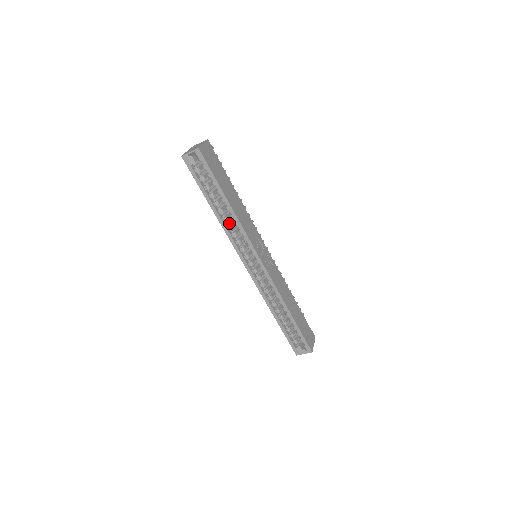
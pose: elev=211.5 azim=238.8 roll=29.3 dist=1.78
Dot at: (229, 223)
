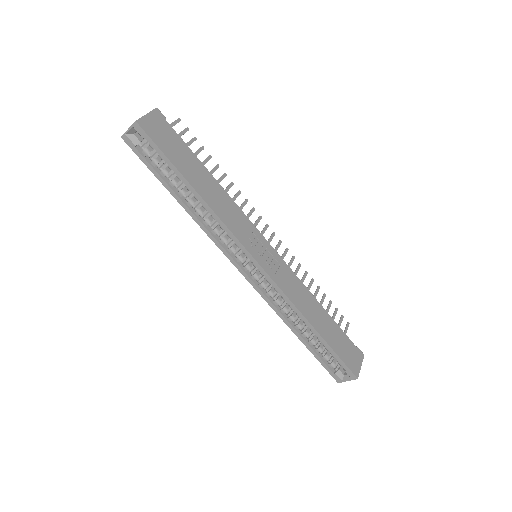
Dot at: (206, 217)
